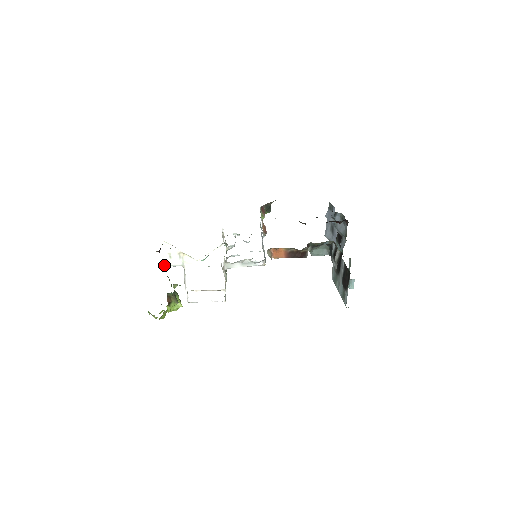
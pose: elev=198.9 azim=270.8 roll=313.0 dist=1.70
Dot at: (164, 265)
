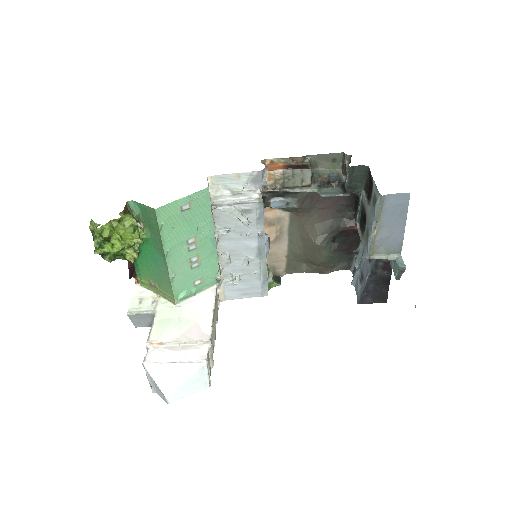
Dot at: (128, 312)
